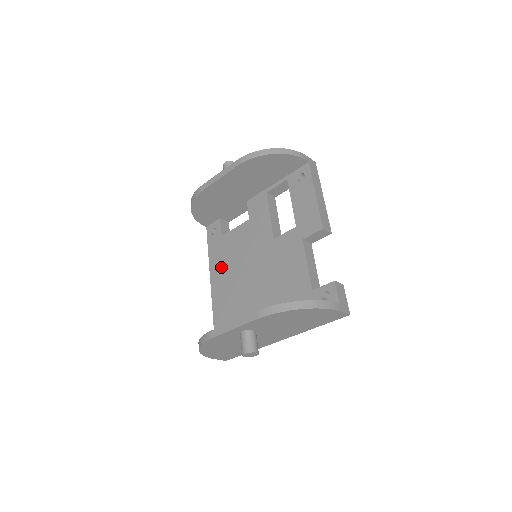
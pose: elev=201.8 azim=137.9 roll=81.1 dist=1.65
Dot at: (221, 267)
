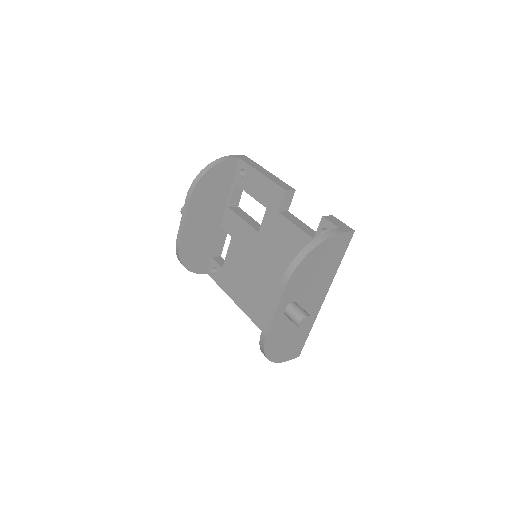
Dot at: (239, 290)
